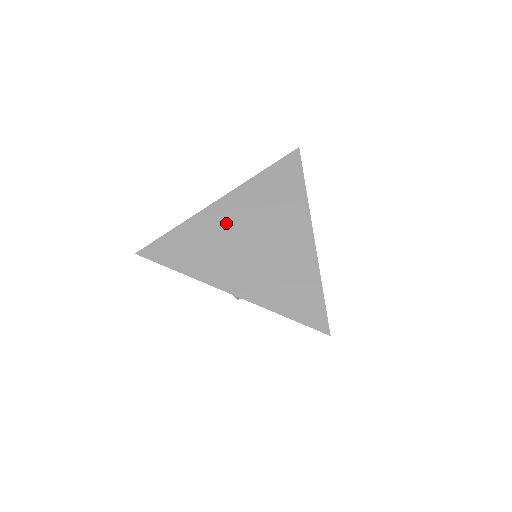
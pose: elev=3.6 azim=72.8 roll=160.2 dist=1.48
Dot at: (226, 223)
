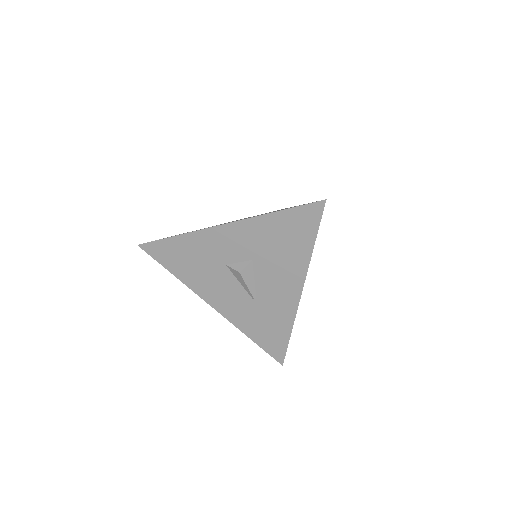
Dot at: occluded
